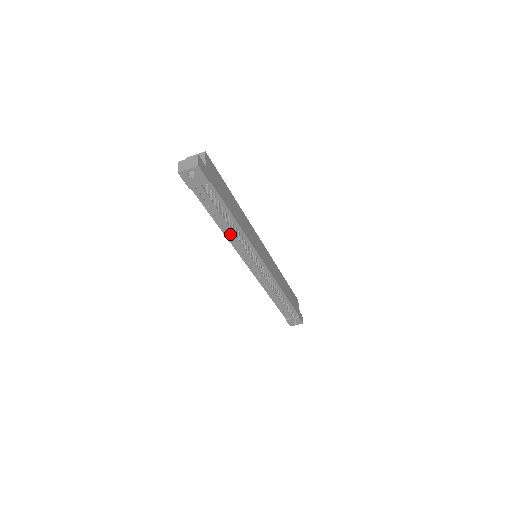
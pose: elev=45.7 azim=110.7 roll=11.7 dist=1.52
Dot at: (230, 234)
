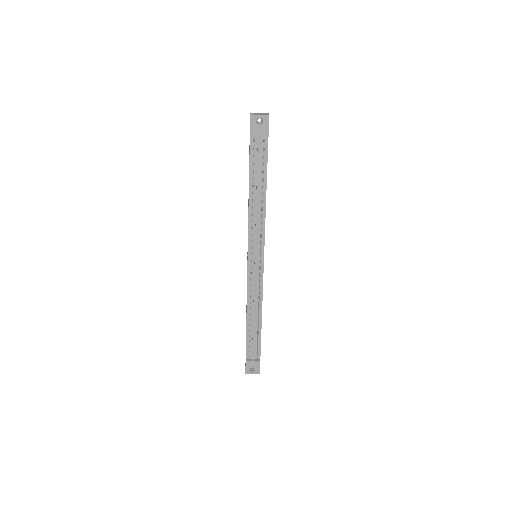
Dot at: (253, 207)
